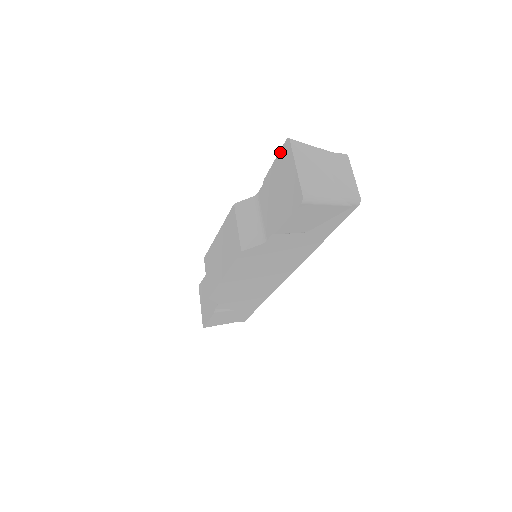
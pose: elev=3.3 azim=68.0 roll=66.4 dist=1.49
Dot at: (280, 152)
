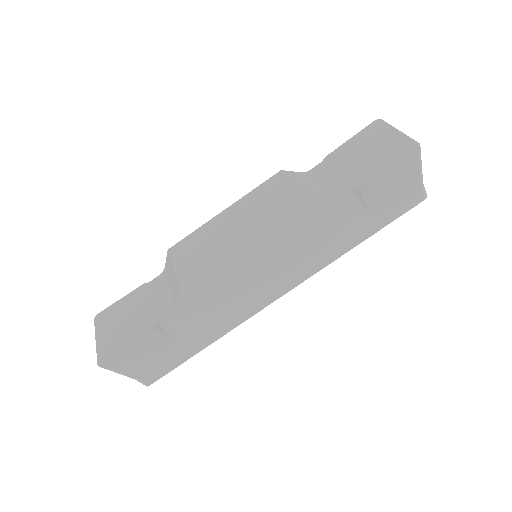
Dot at: (362, 130)
